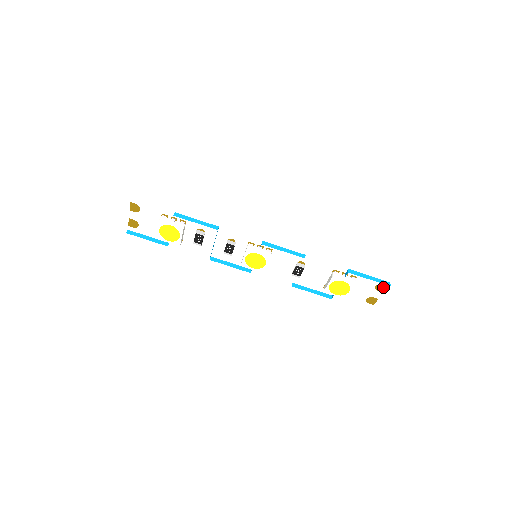
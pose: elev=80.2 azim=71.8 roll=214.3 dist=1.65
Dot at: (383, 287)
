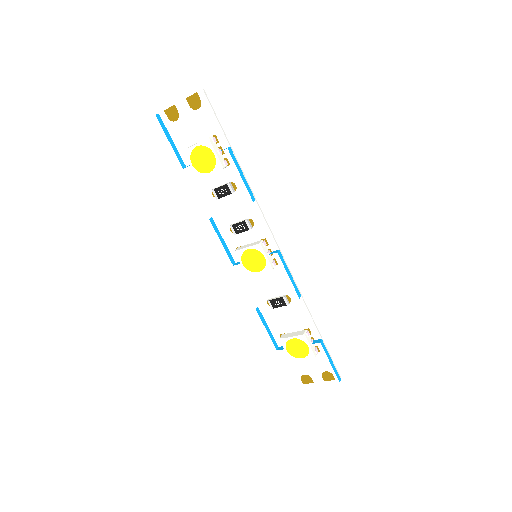
Dot at: (330, 377)
